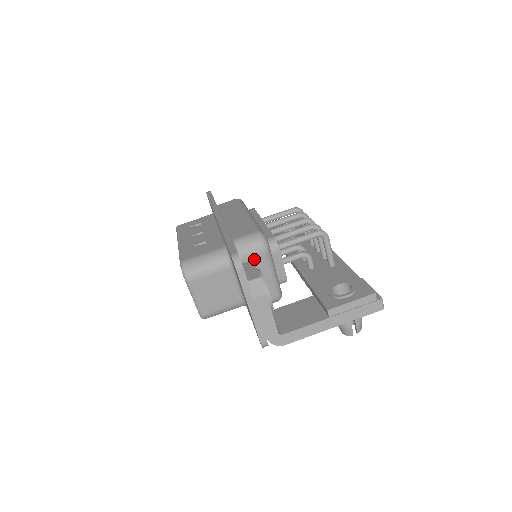
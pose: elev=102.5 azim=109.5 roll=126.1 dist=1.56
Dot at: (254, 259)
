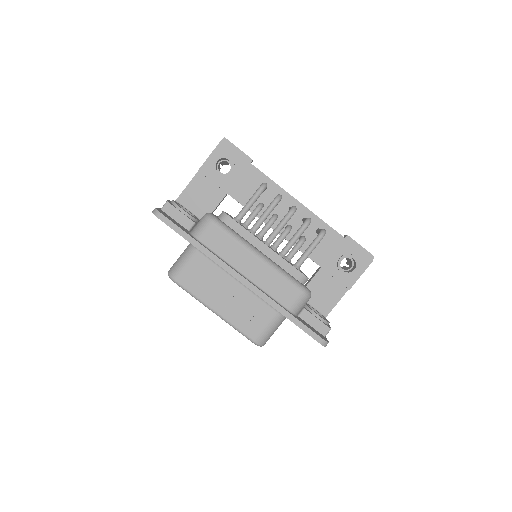
Dot at: occluded
